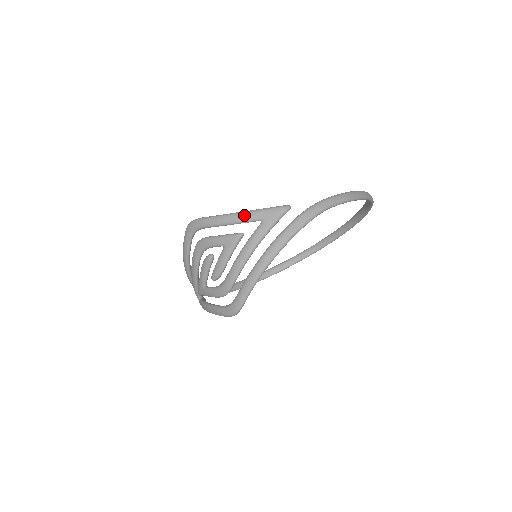
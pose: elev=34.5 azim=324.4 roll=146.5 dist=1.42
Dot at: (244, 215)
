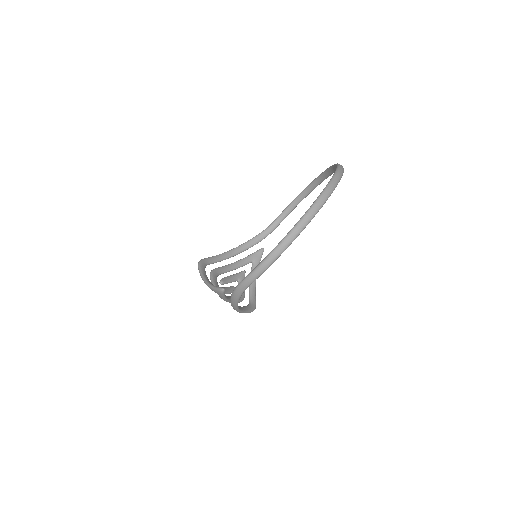
Dot at: occluded
